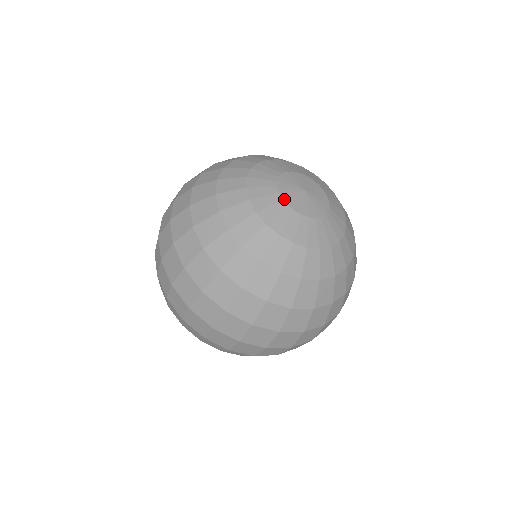
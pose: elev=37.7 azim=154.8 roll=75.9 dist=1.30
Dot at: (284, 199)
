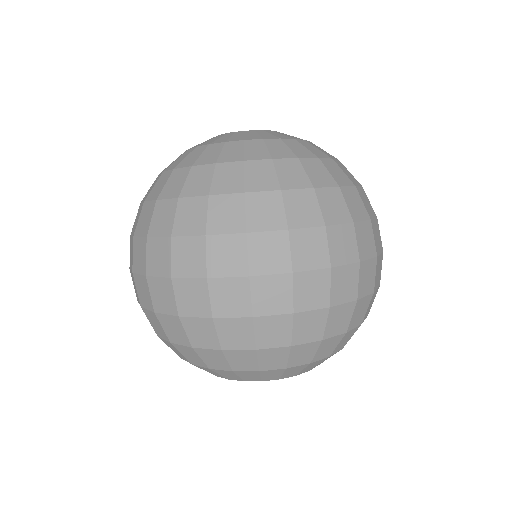
Dot at: occluded
